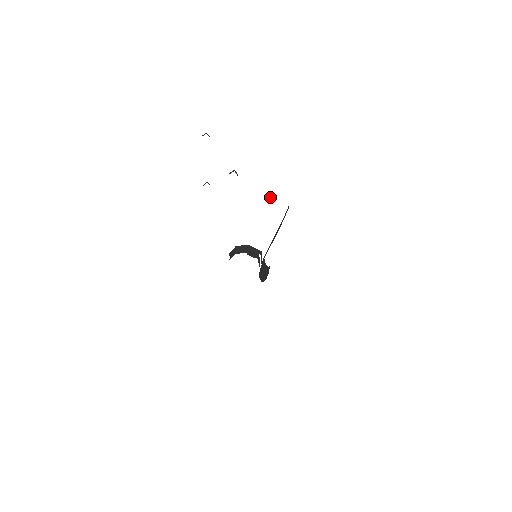
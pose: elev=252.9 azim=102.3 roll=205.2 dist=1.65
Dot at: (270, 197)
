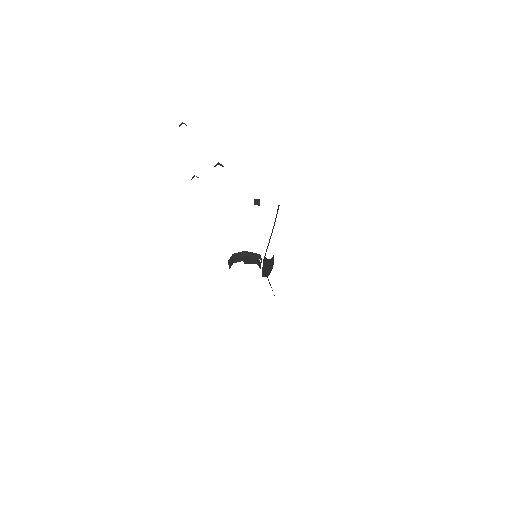
Dot at: (257, 201)
